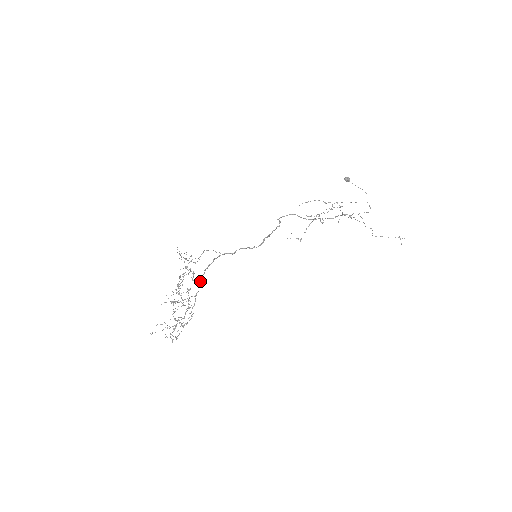
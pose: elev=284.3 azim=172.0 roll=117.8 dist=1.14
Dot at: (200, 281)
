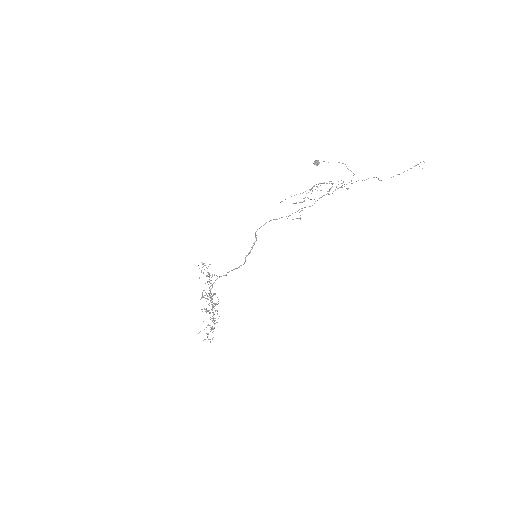
Dot at: occluded
